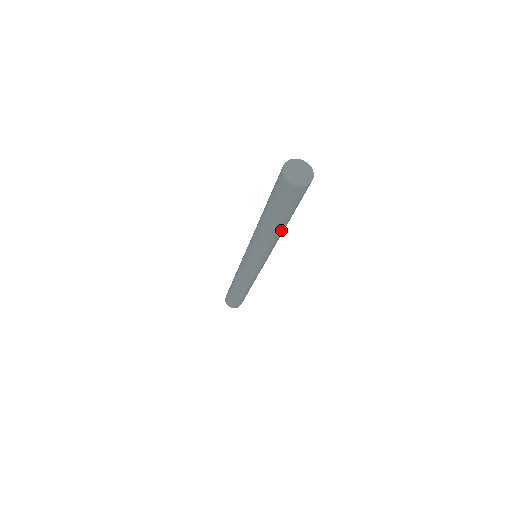
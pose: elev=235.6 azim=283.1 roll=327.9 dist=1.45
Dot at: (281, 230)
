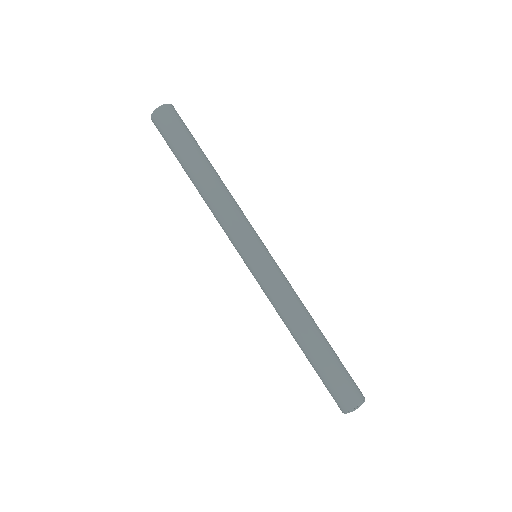
Dot at: (210, 173)
